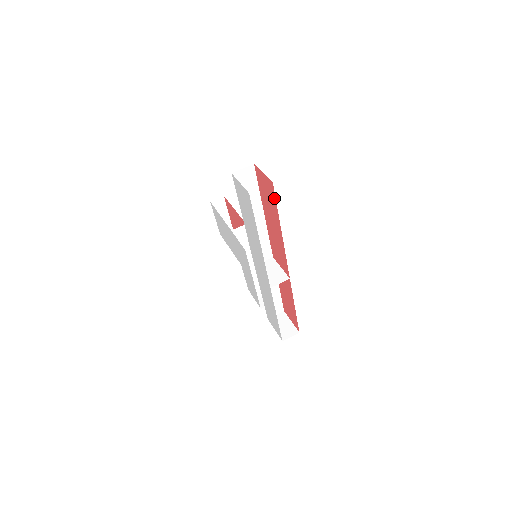
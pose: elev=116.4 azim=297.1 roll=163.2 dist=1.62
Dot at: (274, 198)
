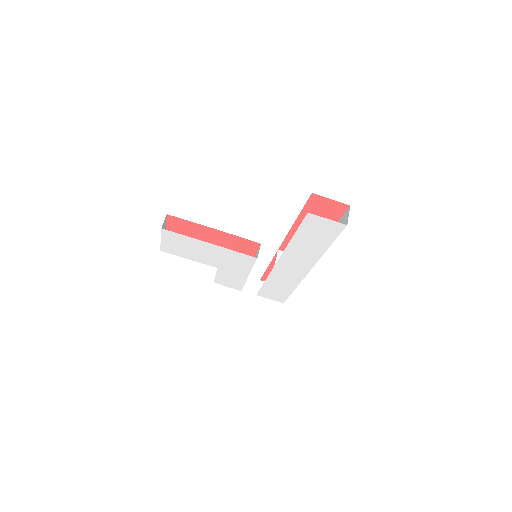
Dot at: (340, 214)
